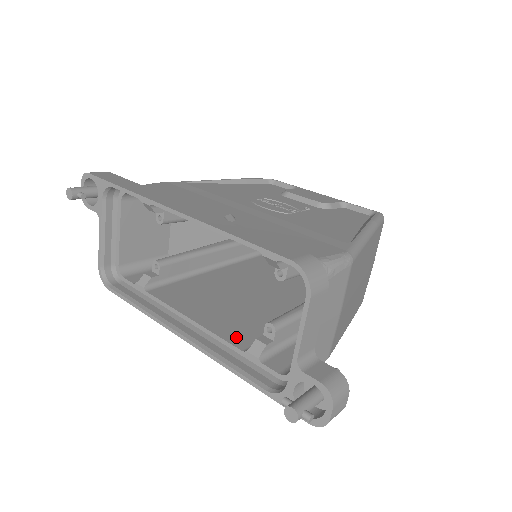
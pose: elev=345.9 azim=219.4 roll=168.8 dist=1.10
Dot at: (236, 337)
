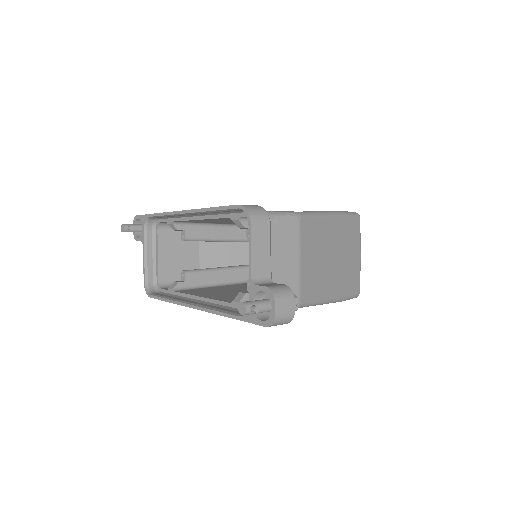
Dot at: (229, 299)
